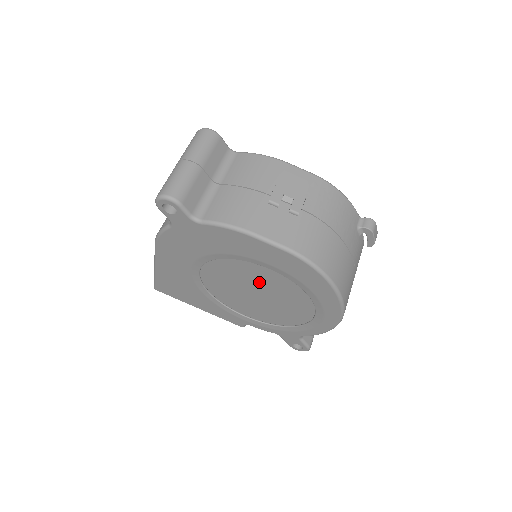
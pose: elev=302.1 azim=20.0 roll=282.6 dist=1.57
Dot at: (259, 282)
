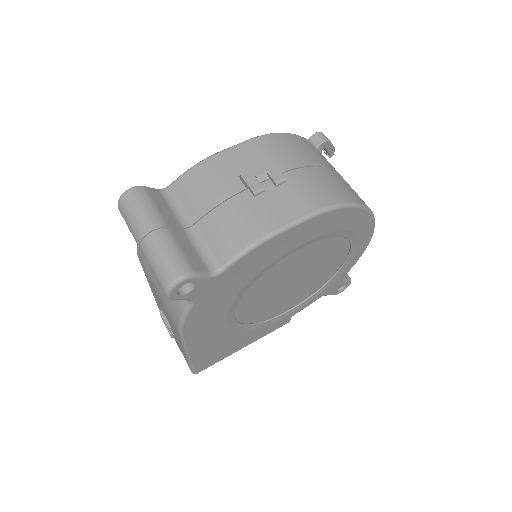
Dot at: (293, 269)
